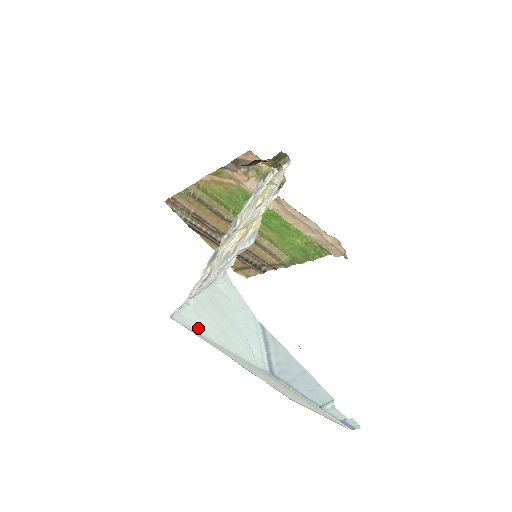
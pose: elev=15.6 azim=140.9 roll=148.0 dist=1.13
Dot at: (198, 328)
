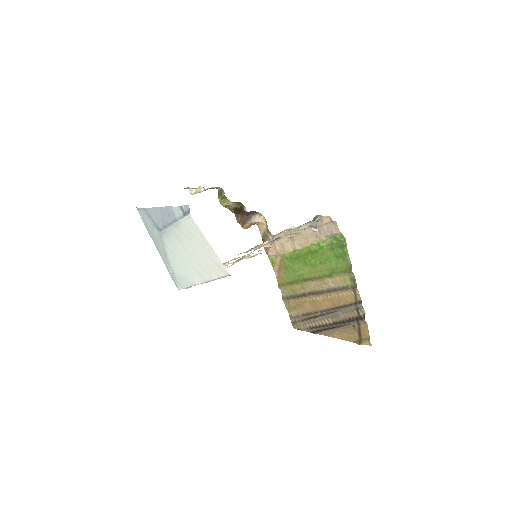
Dot at: (169, 268)
